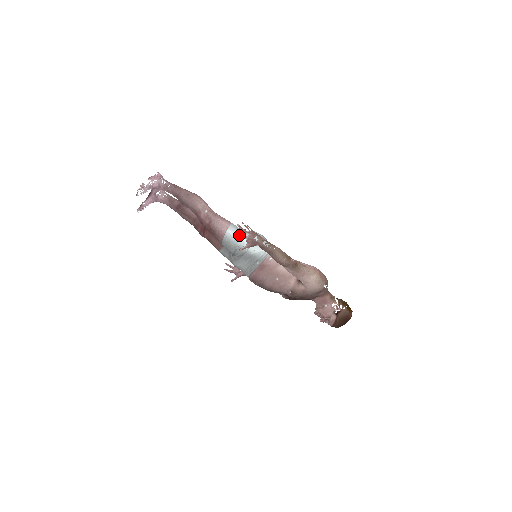
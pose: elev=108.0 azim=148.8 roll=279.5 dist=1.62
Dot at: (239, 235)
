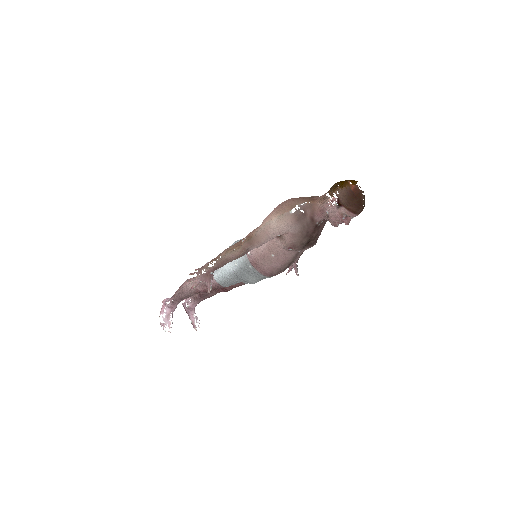
Dot at: (194, 287)
